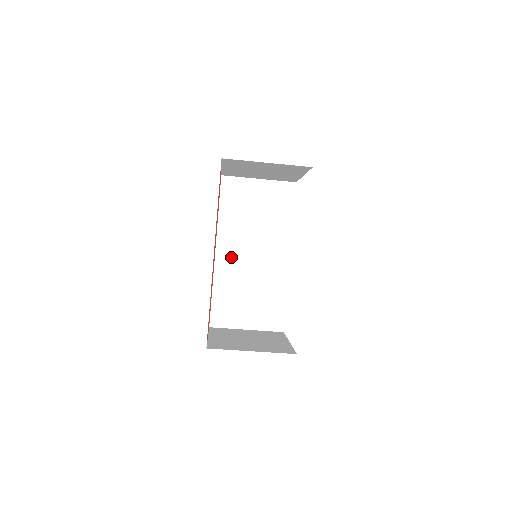
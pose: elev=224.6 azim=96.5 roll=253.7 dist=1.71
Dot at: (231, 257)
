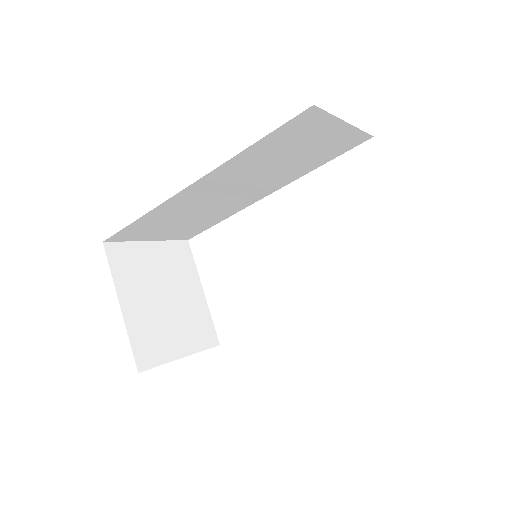
Dot at: (204, 191)
